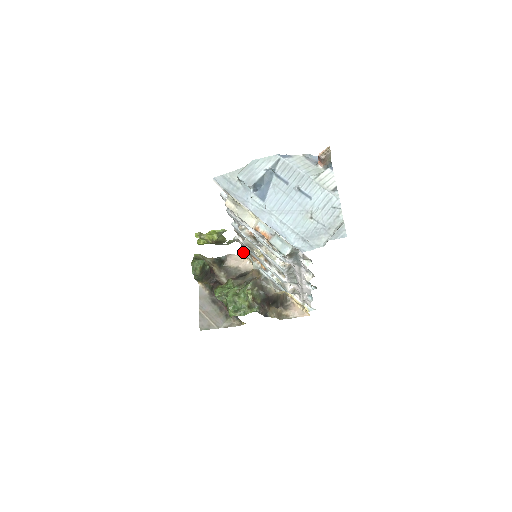
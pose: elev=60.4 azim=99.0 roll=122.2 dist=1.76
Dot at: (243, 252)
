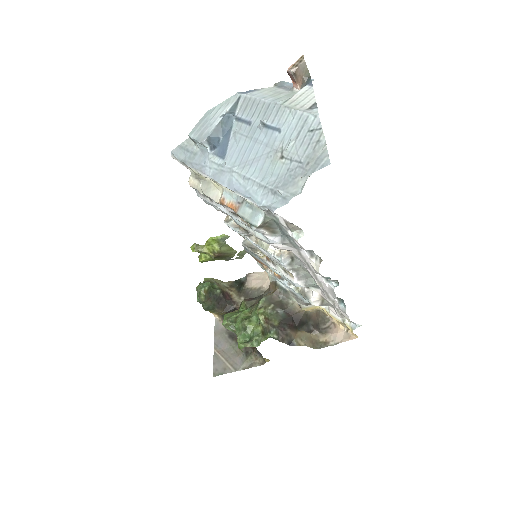
Dot at: occluded
